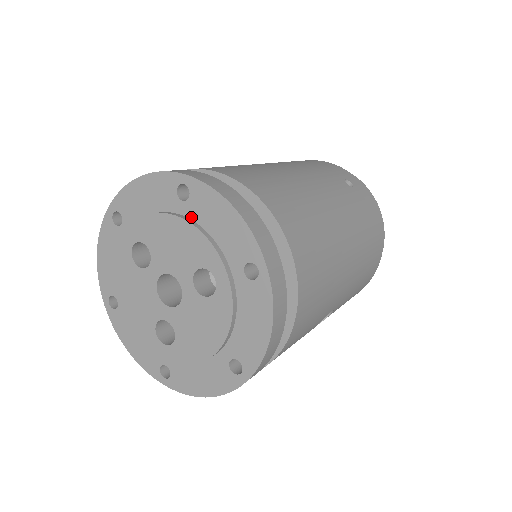
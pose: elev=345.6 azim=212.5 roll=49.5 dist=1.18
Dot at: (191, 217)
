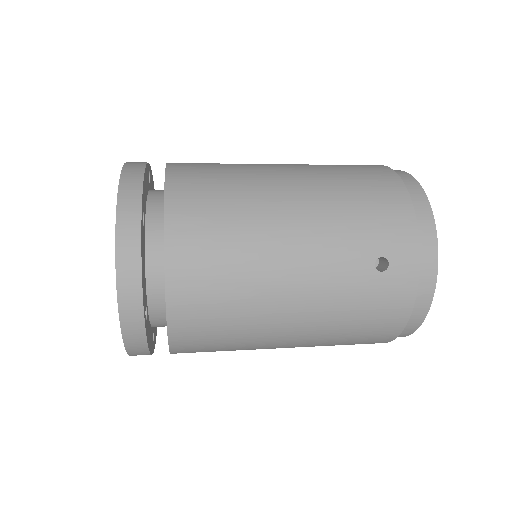
Dot at: occluded
